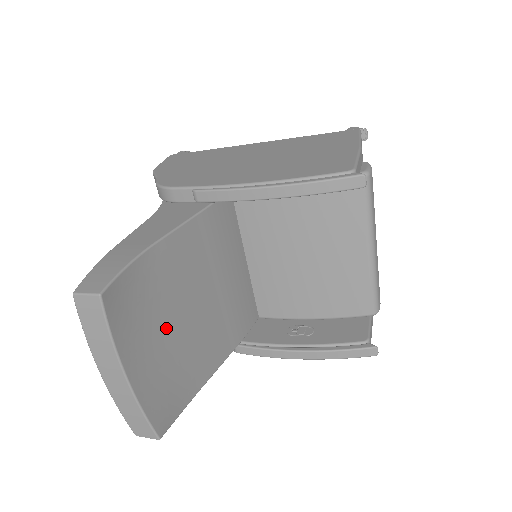
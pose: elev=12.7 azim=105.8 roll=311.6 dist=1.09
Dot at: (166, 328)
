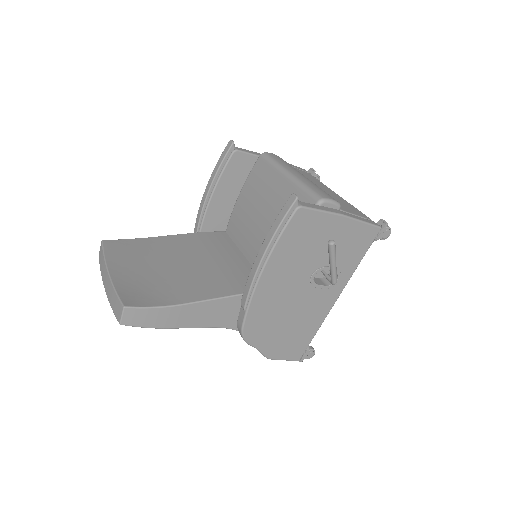
Dot at: (150, 266)
